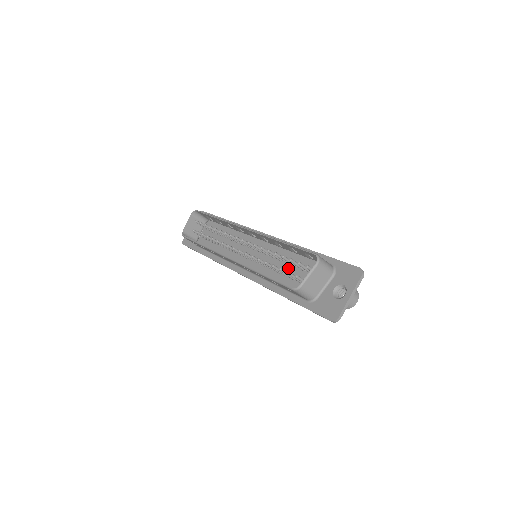
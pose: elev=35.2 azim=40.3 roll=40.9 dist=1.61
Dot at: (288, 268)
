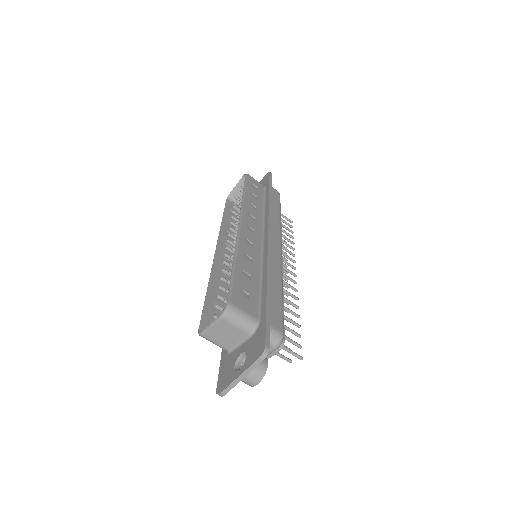
Dot at: occluded
